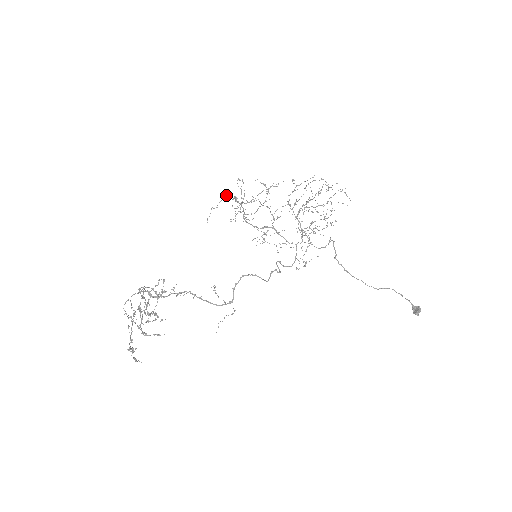
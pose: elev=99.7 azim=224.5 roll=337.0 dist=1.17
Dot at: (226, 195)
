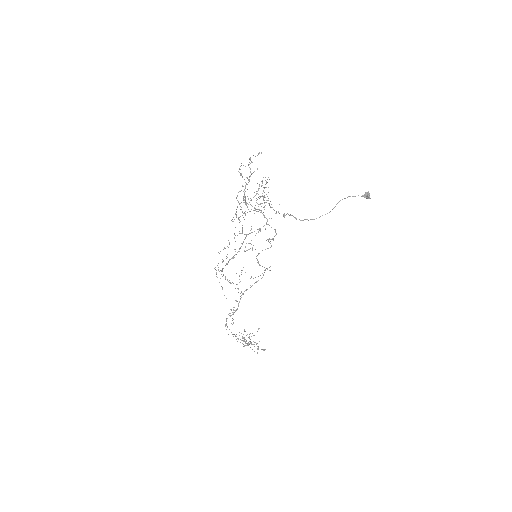
Dot at: (216, 274)
